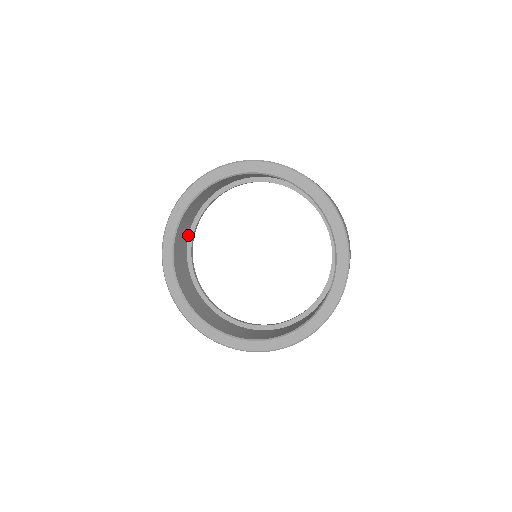
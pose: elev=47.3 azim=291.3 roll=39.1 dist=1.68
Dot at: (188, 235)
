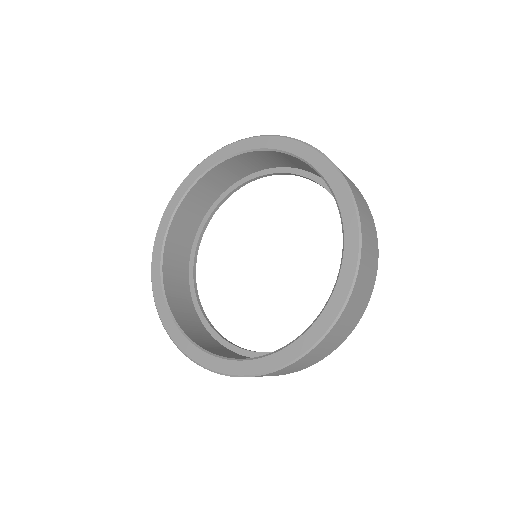
Dot at: (195, 234)
